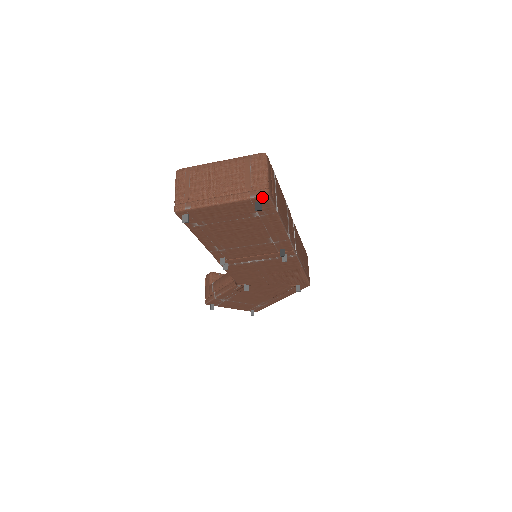
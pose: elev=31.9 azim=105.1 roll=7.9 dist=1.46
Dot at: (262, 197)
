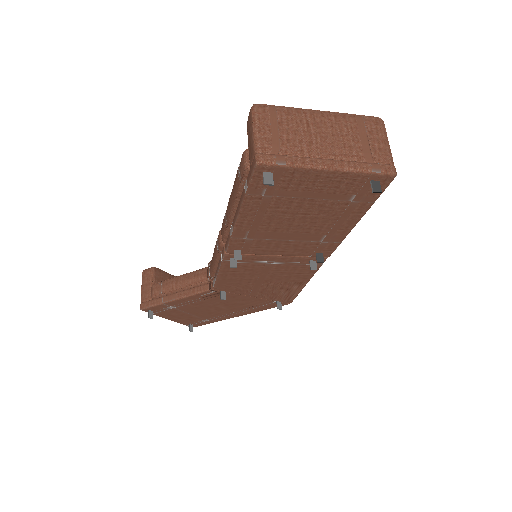
Dot at: (387, 175)
